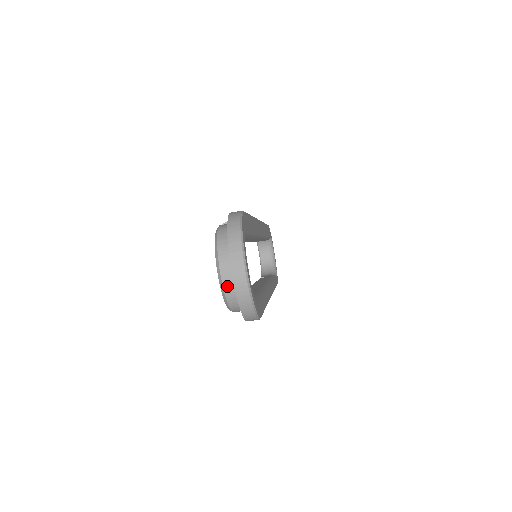
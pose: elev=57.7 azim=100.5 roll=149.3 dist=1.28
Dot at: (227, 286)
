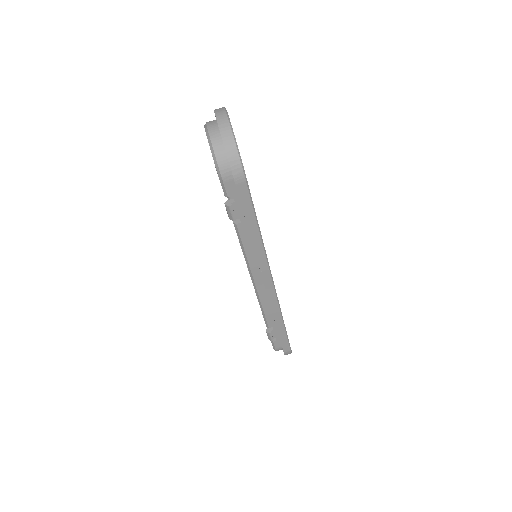
Dot at: (213, 136)
